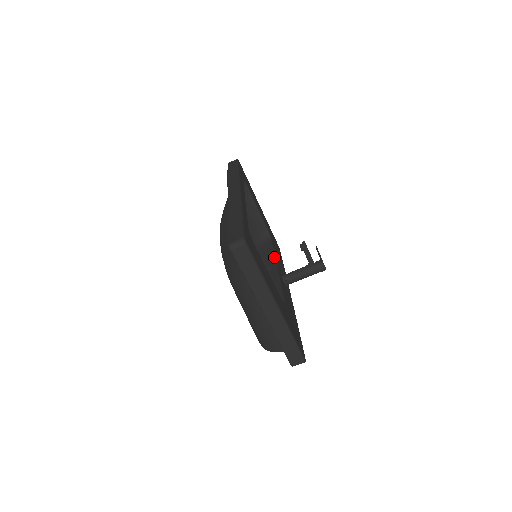
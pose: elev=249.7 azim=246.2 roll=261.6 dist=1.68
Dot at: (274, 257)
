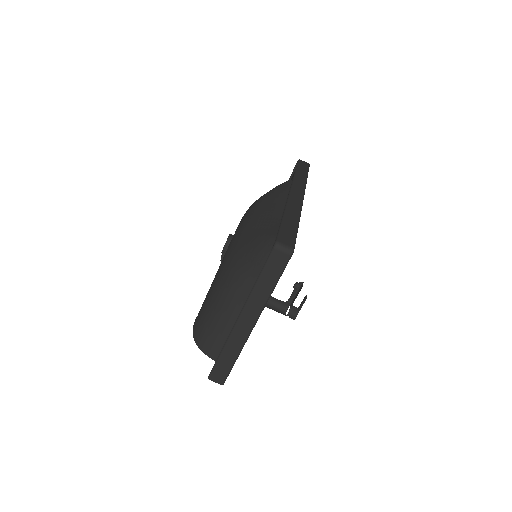
Dot at: occluded
